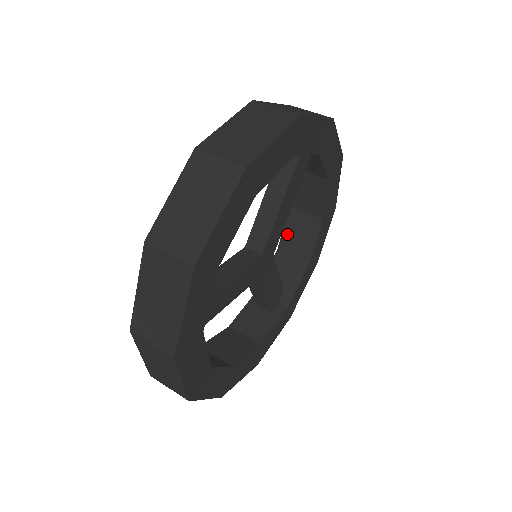
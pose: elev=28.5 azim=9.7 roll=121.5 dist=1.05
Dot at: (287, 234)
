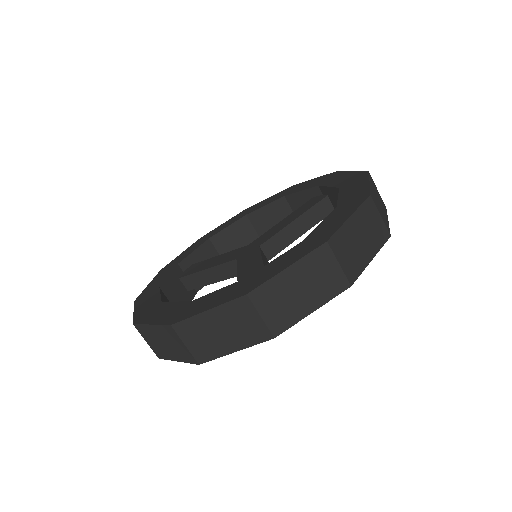
Dot at: (227, 232)
